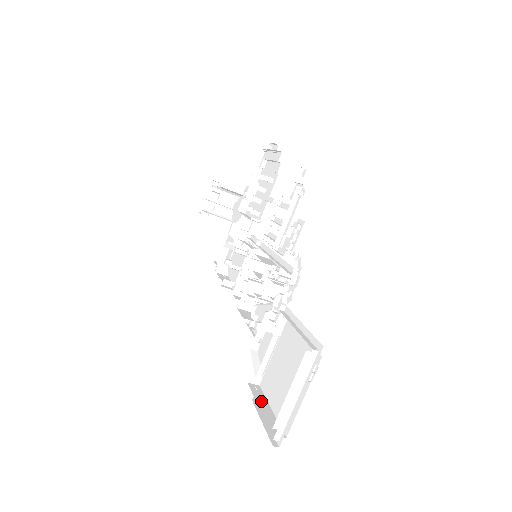
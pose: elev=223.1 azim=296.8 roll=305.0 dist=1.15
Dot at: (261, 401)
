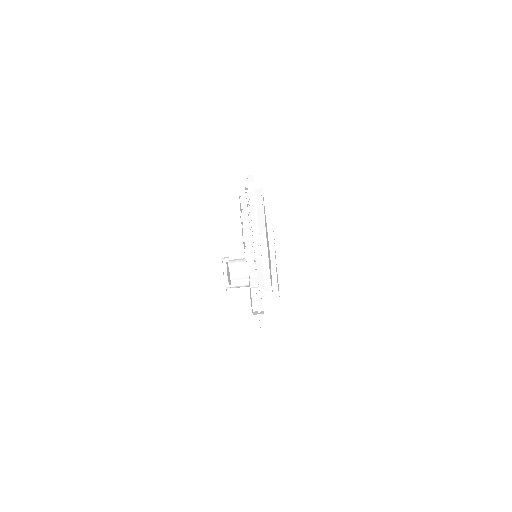
Dot at: occluded
